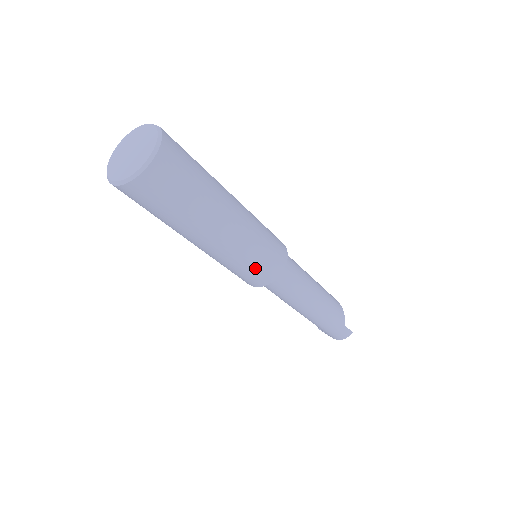
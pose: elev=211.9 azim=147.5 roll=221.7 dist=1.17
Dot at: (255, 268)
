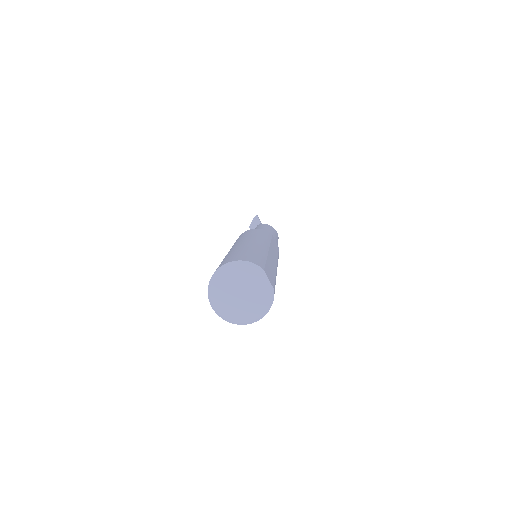
Dot at: occluded
